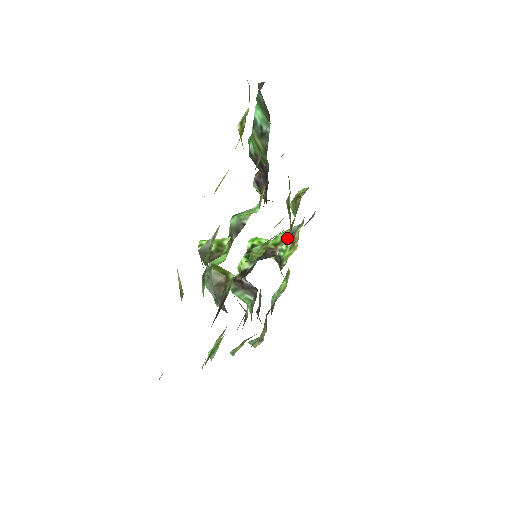
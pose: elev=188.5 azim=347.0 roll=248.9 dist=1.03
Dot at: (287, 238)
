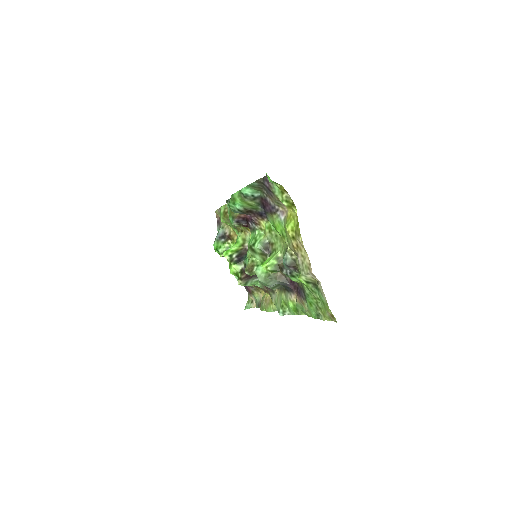
Dot at: (247, 237)
